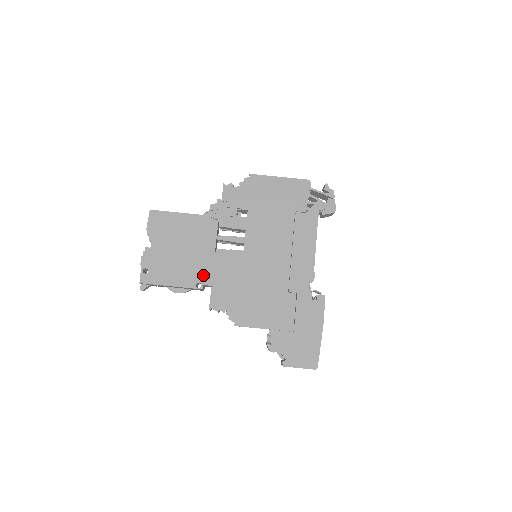
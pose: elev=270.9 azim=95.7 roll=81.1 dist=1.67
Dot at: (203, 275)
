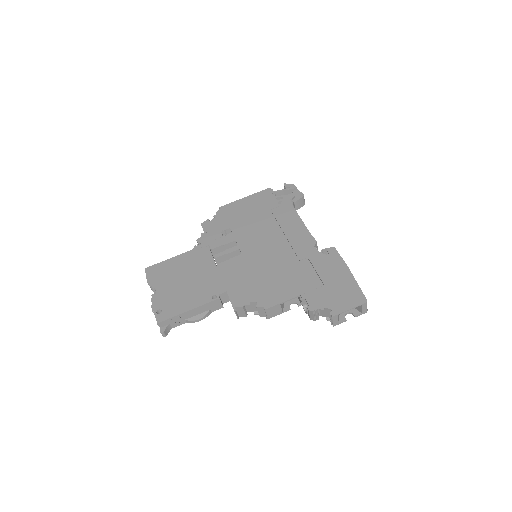
Dot at: (214, 288)
